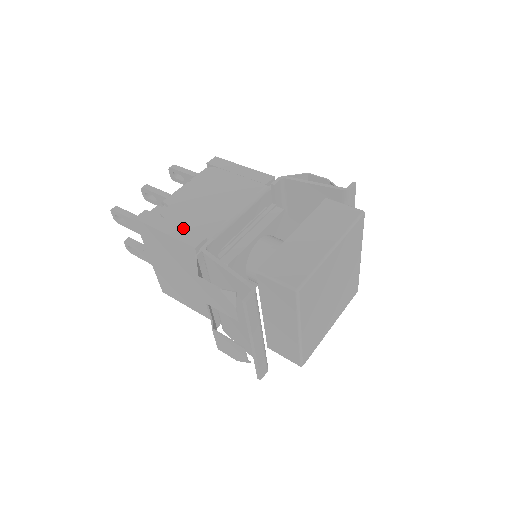
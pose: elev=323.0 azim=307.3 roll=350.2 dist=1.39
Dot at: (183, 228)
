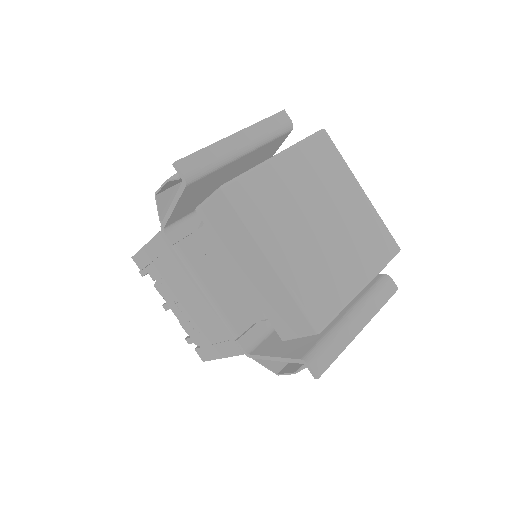
Dot at: occluded
